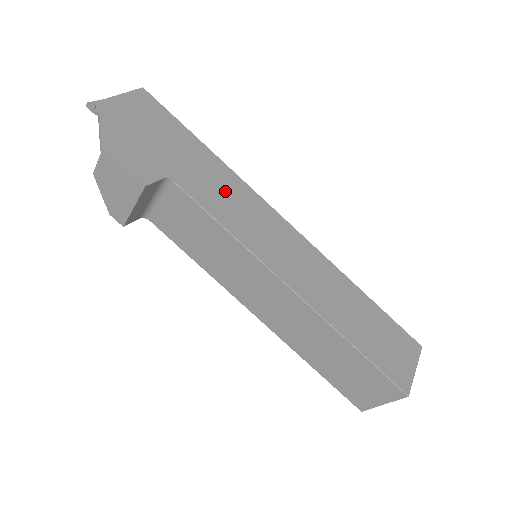
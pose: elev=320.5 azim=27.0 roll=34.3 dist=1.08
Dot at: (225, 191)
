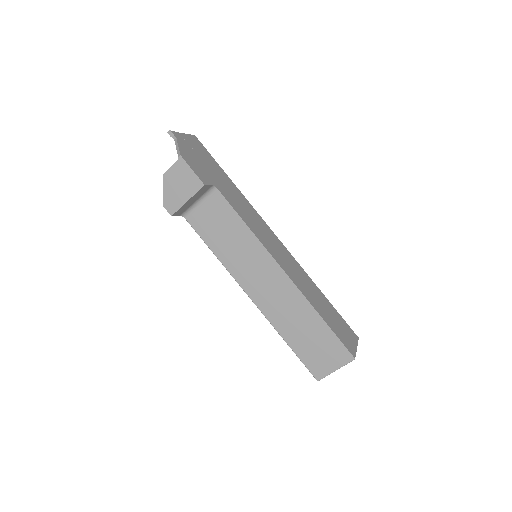
Dot at: (244, 207)
